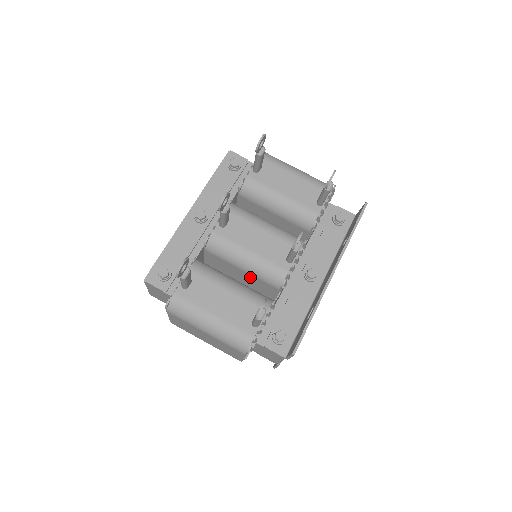
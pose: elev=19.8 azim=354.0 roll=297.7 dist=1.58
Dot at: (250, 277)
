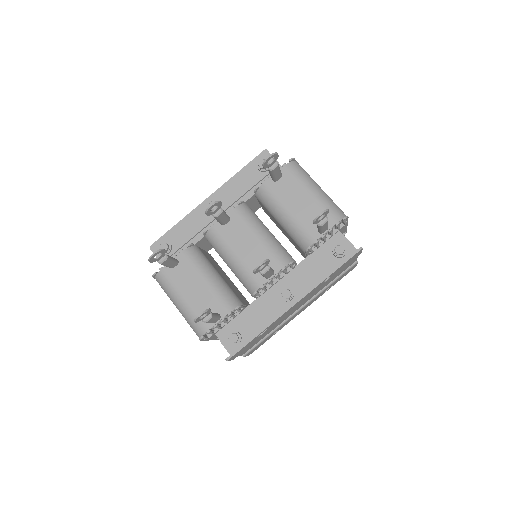
Dot at: occluded
